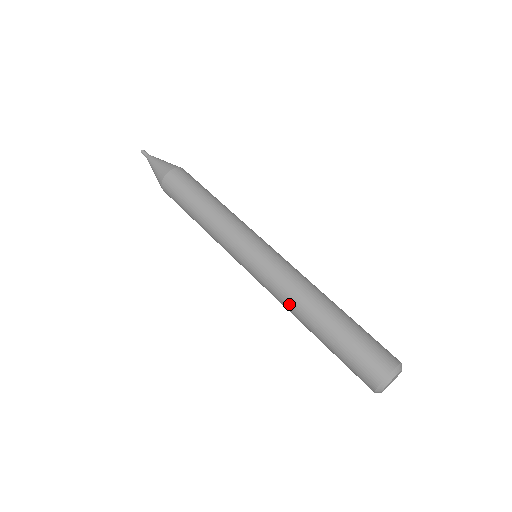
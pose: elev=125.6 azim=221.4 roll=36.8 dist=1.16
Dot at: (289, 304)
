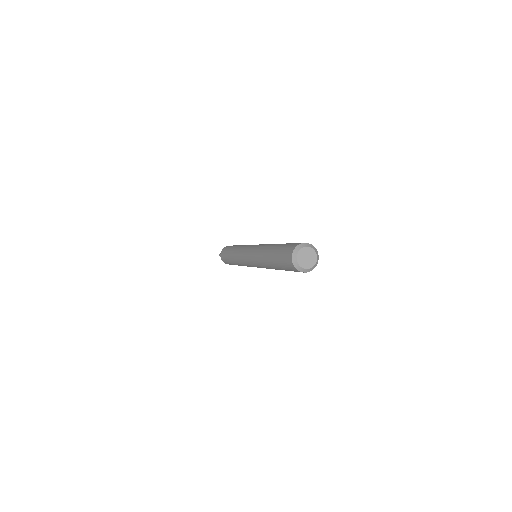
Dot at: (267, 245)
